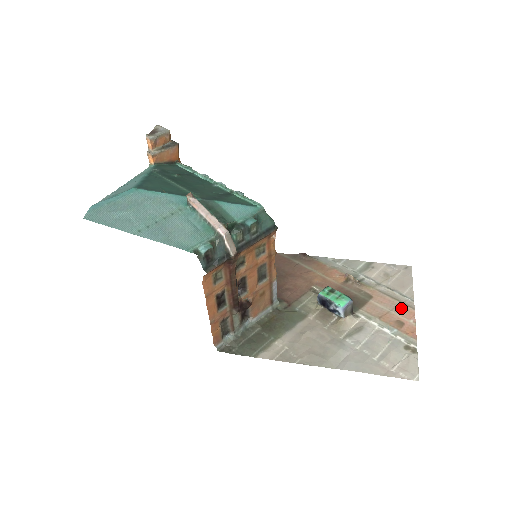
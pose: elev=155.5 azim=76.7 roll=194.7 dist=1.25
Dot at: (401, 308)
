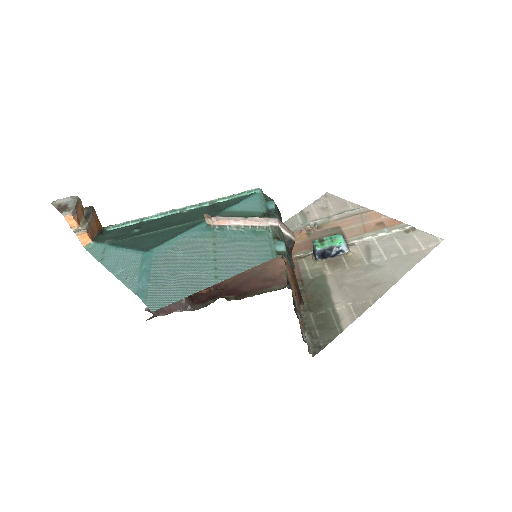
Dot at: (365, 216)
